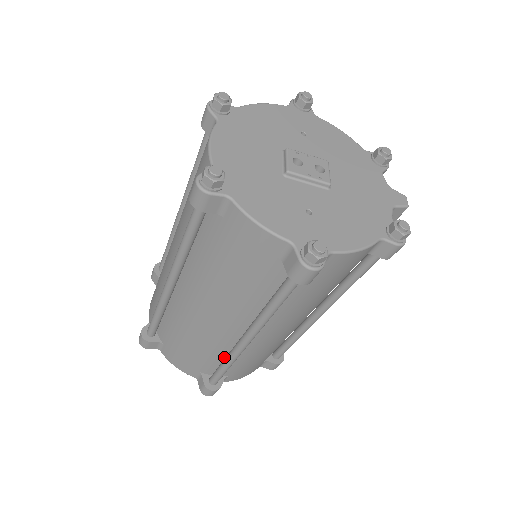
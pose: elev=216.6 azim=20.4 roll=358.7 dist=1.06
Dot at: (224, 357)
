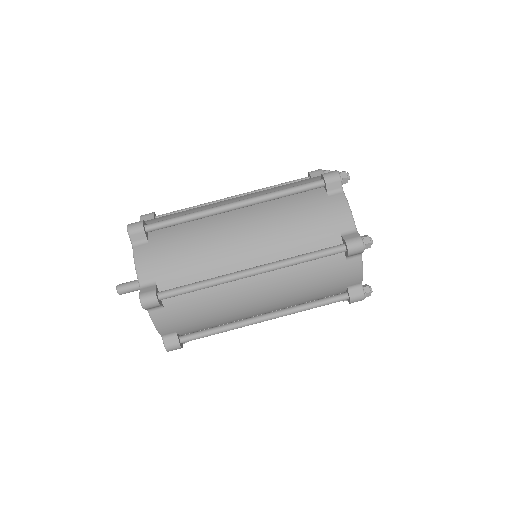
Dot at: (200, 281)
